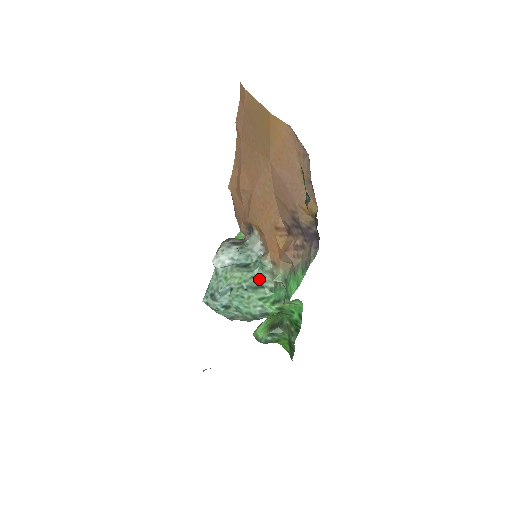
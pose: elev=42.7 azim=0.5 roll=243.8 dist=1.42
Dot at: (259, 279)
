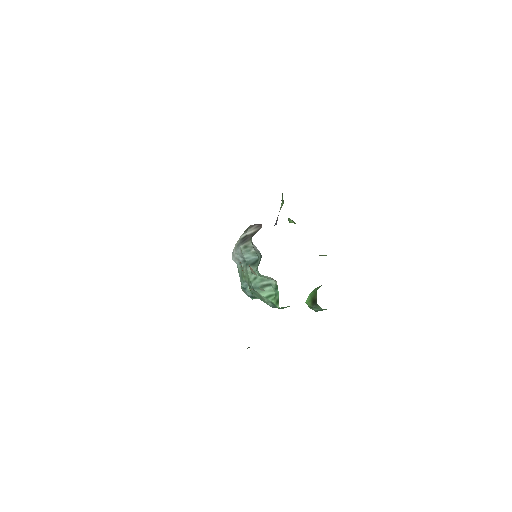
Dot at: (262, 279)
